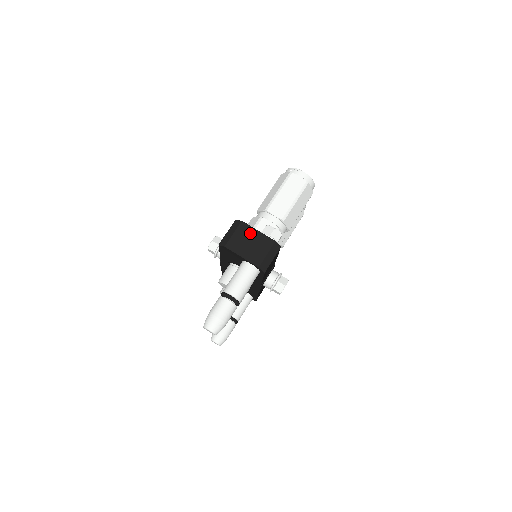
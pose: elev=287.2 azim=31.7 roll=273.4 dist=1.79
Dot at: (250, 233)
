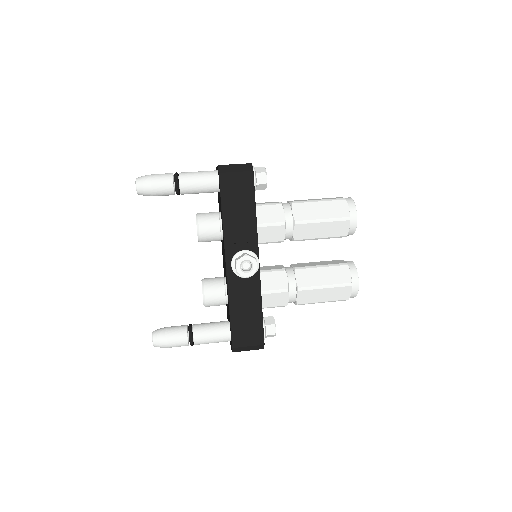
Dot at: occluded
